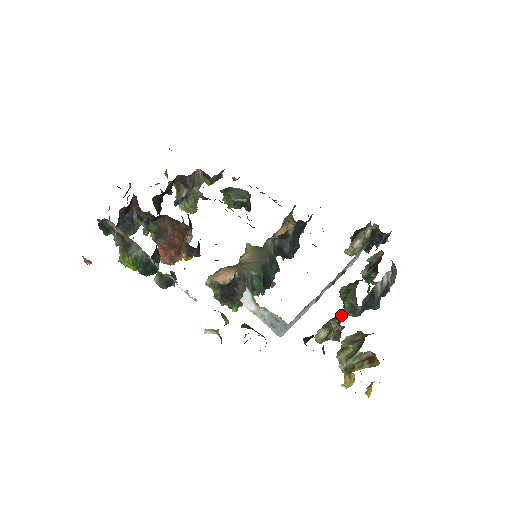
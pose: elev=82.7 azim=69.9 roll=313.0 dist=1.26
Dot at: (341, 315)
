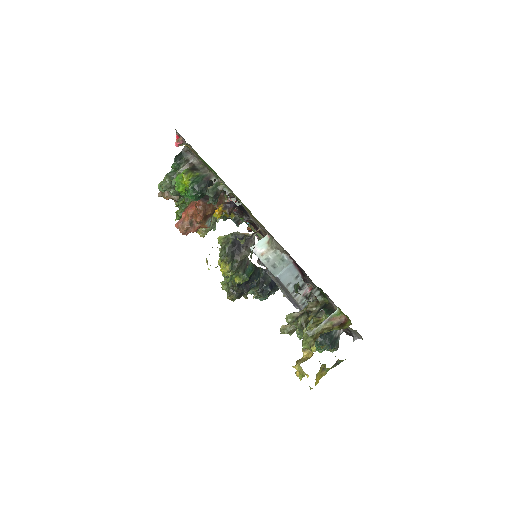
Dot at: occluded
